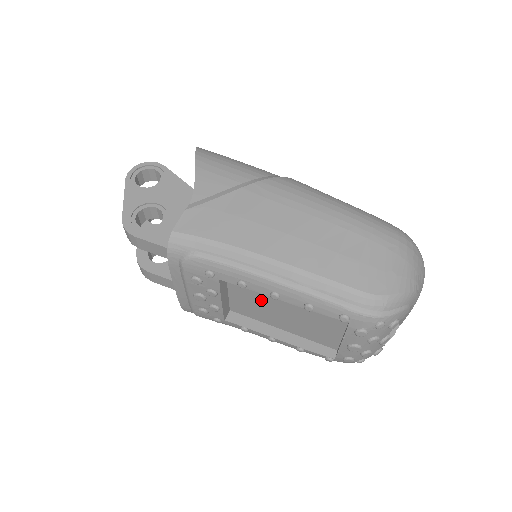
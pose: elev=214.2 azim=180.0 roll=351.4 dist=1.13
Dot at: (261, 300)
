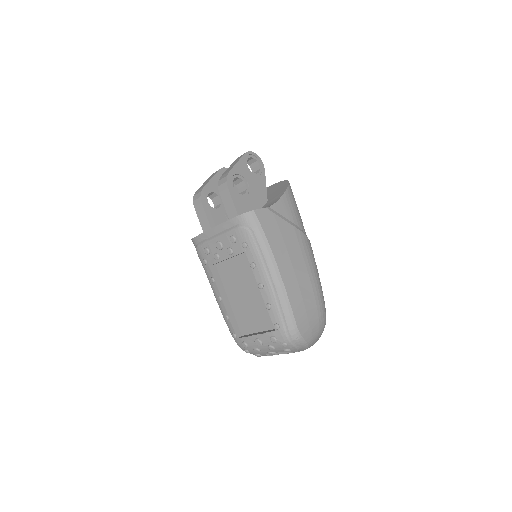
Dot at: (243, 279)
